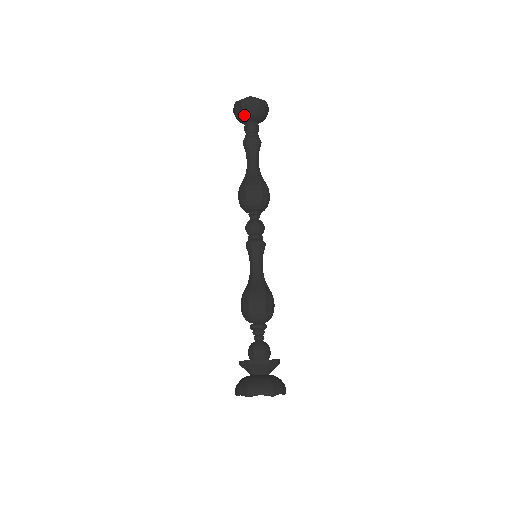
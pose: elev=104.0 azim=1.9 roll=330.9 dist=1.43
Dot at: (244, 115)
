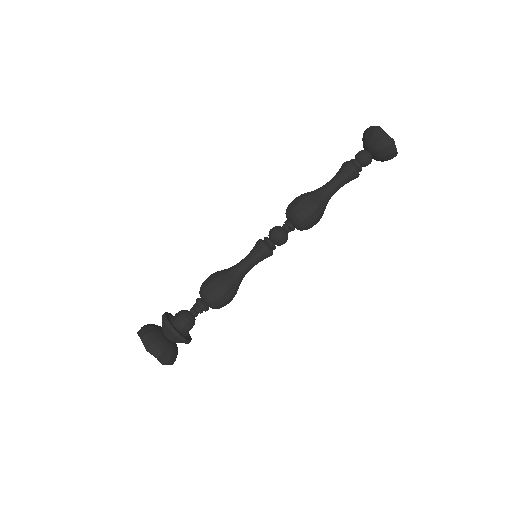
Dot at: (372, 145)
